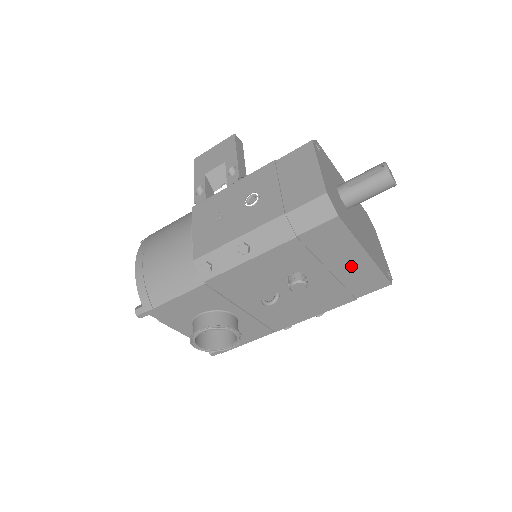
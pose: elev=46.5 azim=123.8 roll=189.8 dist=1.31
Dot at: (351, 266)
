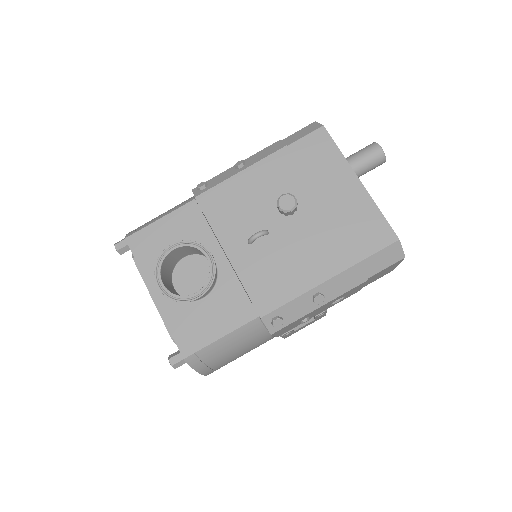
Dot at: (345, 198)
